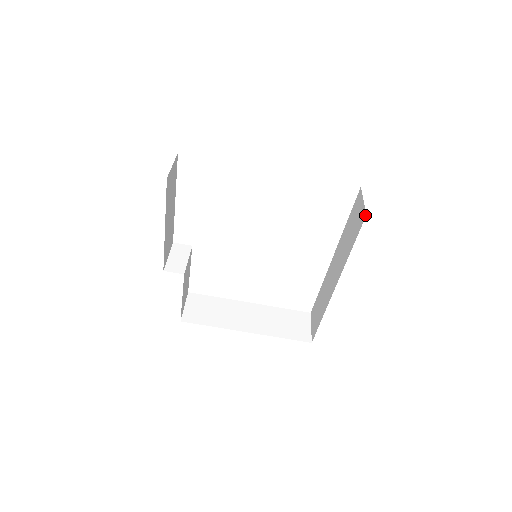
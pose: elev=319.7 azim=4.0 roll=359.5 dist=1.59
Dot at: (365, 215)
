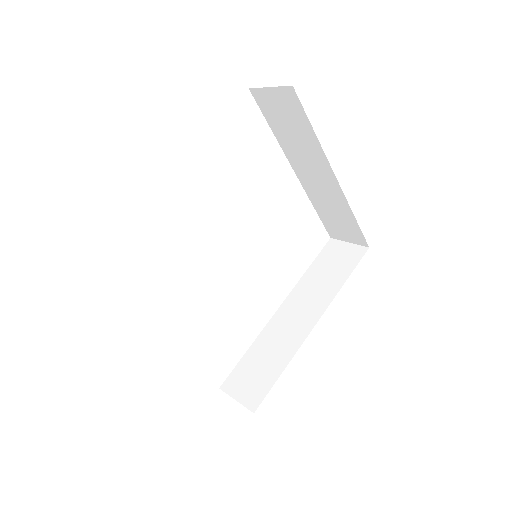
Dot at: (366, 248)
